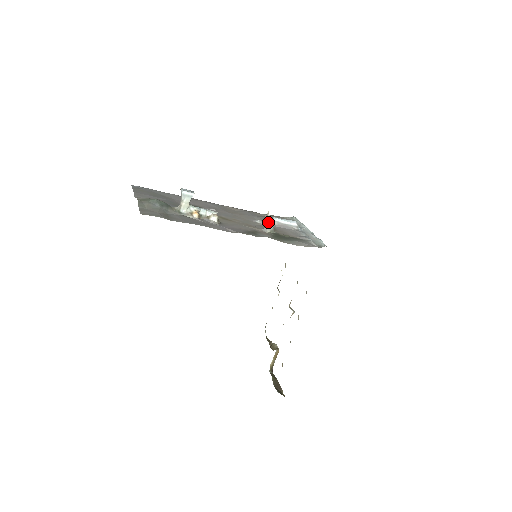
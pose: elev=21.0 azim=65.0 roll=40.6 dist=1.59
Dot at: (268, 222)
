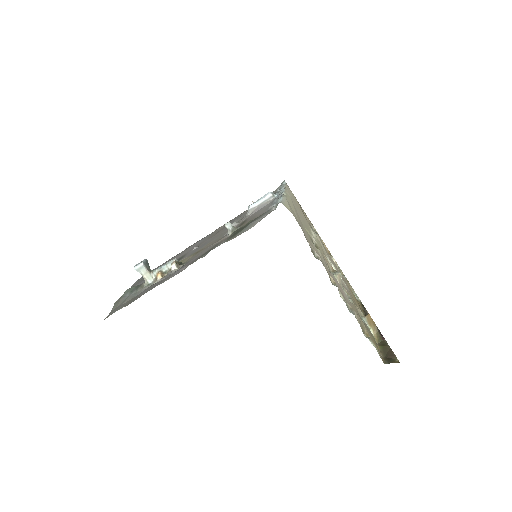
Dot at: occluded
